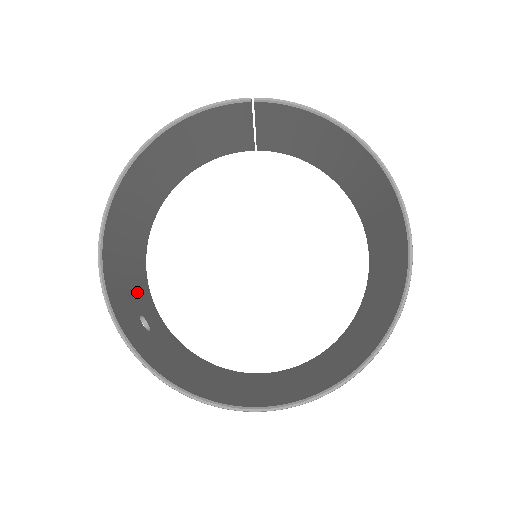
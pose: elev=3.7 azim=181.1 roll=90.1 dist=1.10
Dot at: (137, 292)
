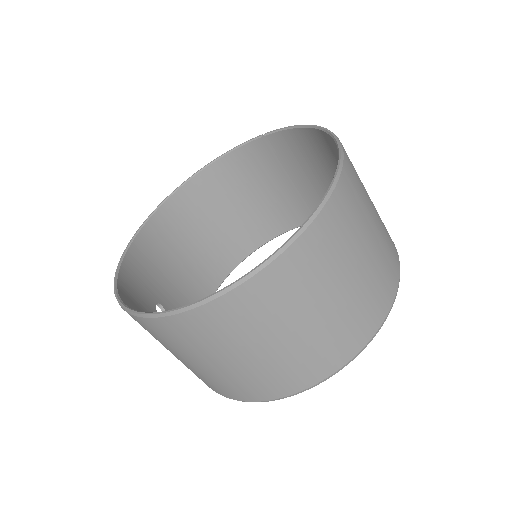
Dot at: (175, 300)
